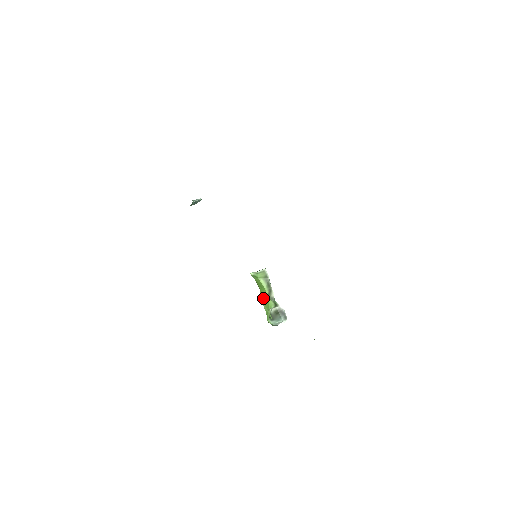
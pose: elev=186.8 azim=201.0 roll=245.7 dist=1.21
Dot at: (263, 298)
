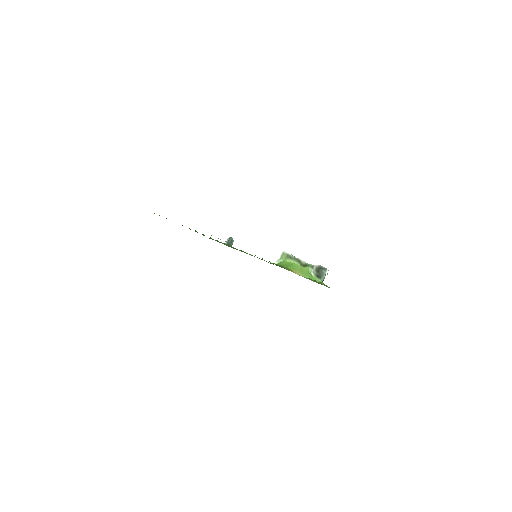
Dot at: (298, 271)
